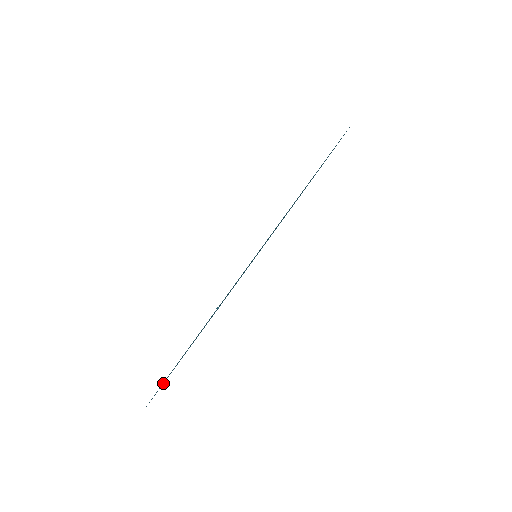
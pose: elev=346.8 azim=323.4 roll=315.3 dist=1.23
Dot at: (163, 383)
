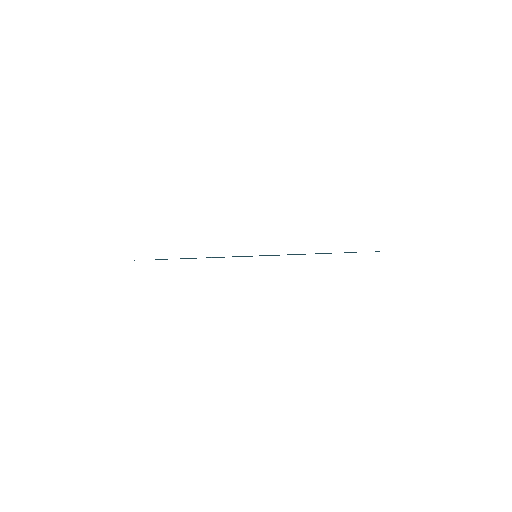
Dot at: occluded
